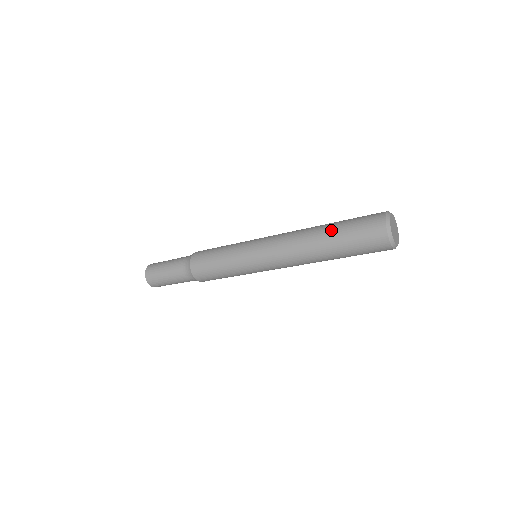
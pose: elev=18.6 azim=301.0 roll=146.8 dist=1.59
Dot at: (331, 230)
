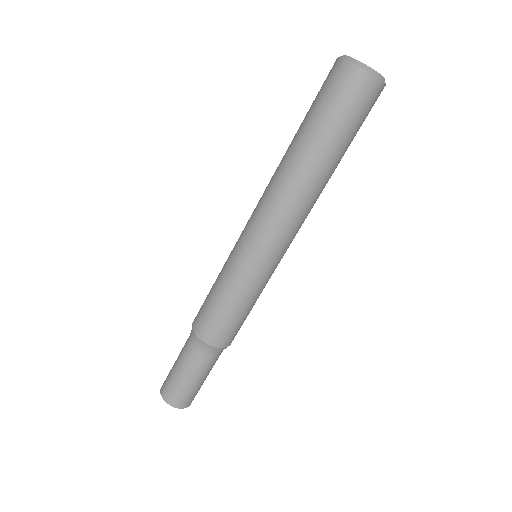
Dot at: occluded
